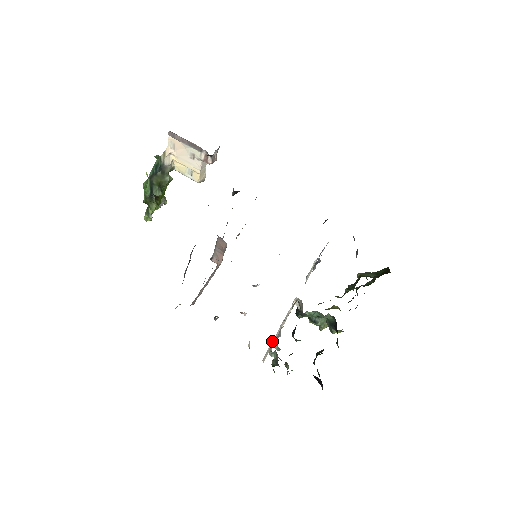
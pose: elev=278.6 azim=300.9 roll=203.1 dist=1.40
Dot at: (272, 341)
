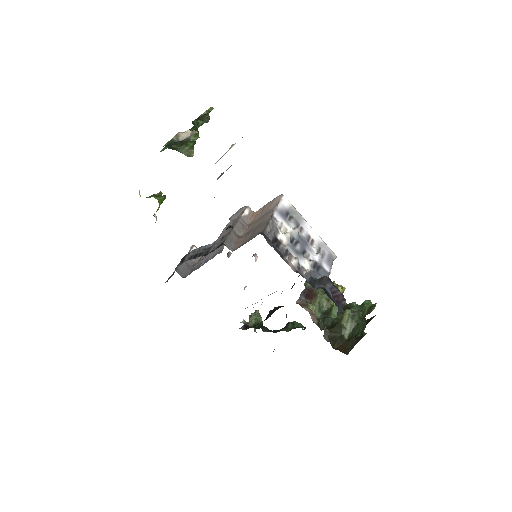
Dot at: occluded
